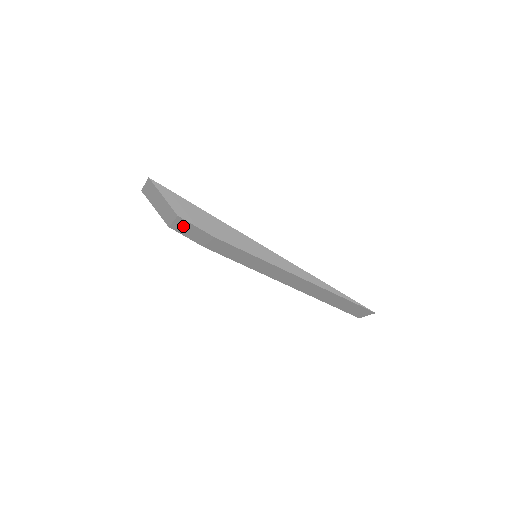
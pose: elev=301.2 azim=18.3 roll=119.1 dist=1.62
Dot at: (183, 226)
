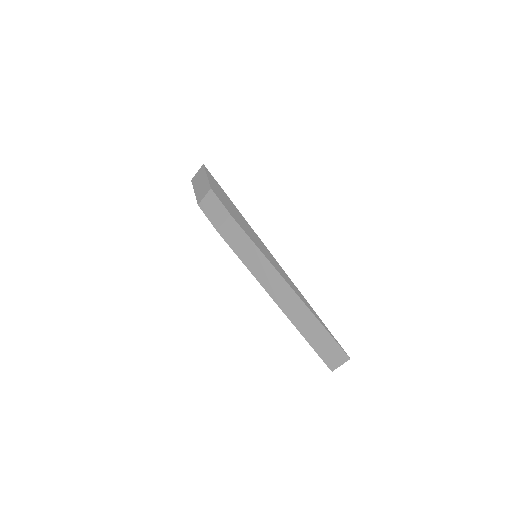
Dot at: (210, 202)
